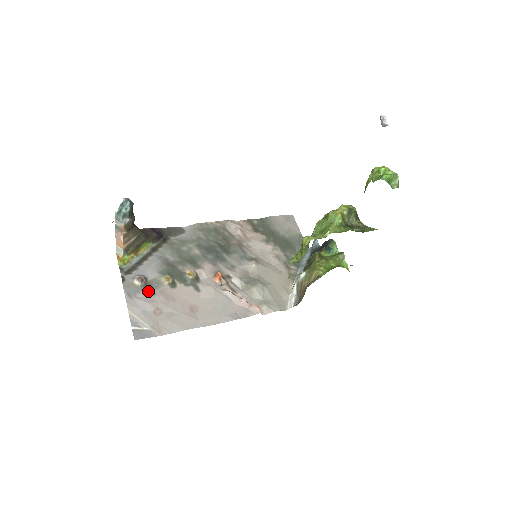
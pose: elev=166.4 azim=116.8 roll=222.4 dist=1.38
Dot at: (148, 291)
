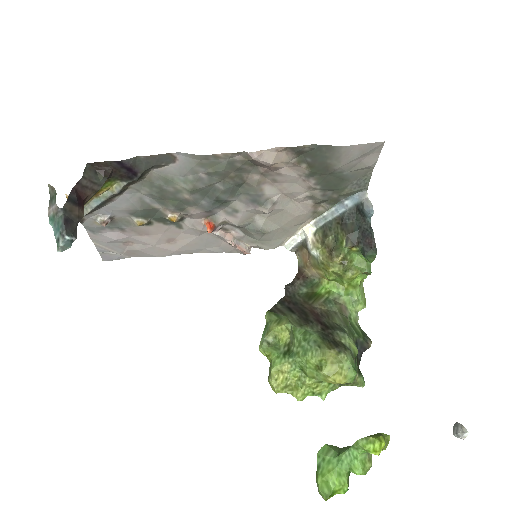
Dot at: (116, 229)
